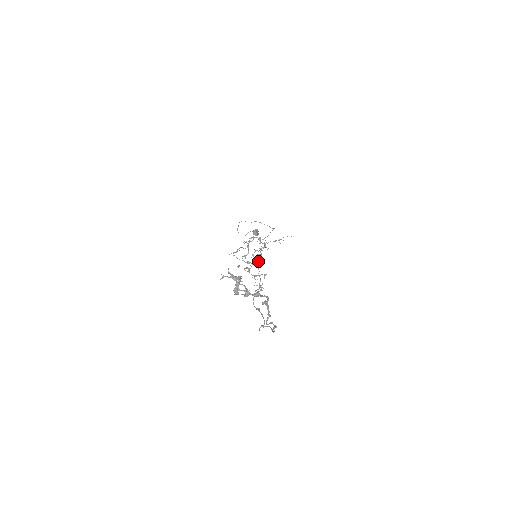
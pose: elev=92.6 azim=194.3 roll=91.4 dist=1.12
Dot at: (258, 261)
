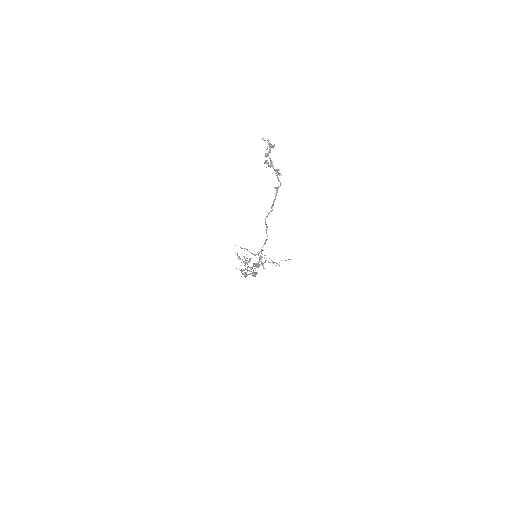
Dot at: (255, 264)
